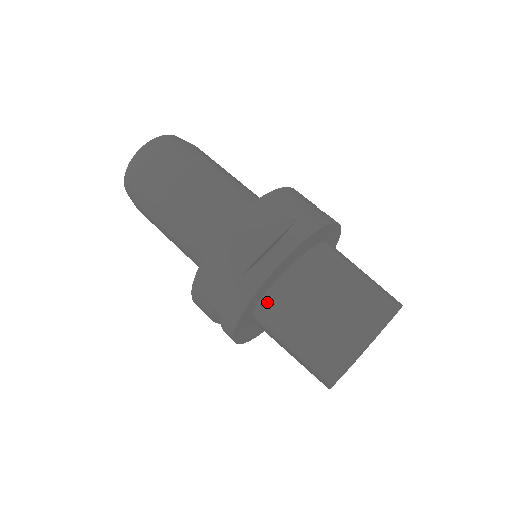
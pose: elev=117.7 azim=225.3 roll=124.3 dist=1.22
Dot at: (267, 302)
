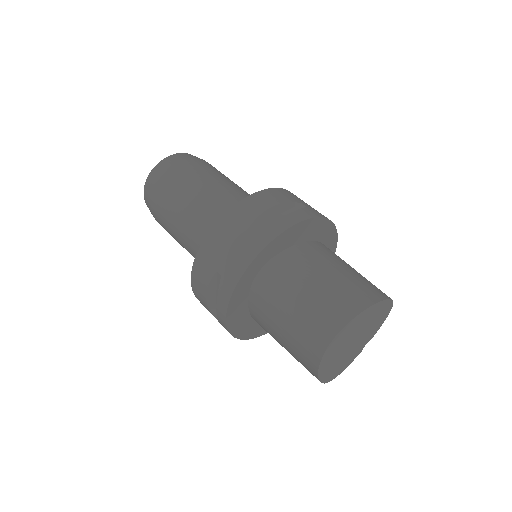
Dot at: (271, 267)
